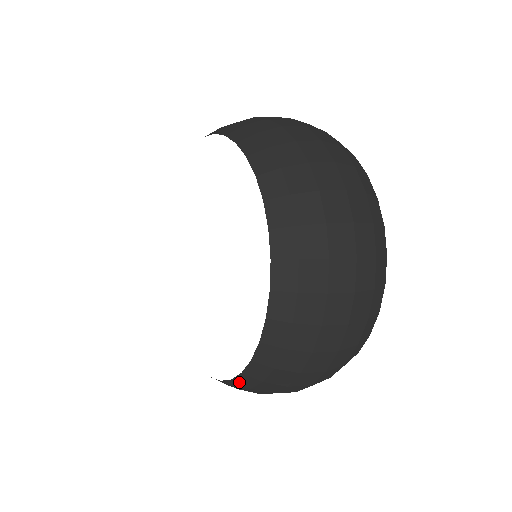
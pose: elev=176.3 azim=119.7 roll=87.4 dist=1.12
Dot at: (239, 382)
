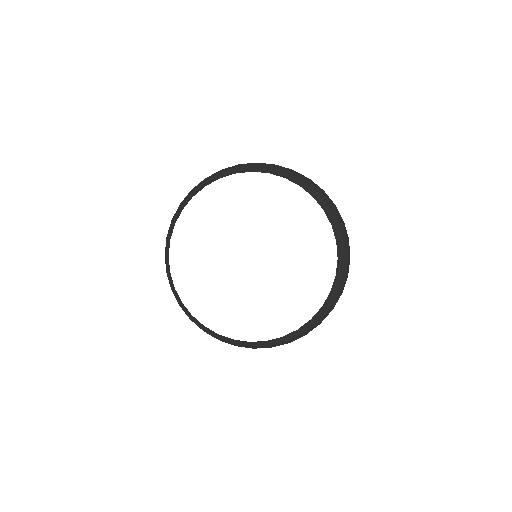
Dot at: (325, 306)
